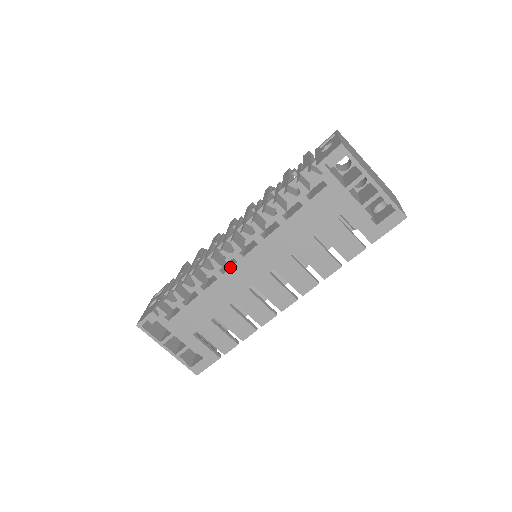
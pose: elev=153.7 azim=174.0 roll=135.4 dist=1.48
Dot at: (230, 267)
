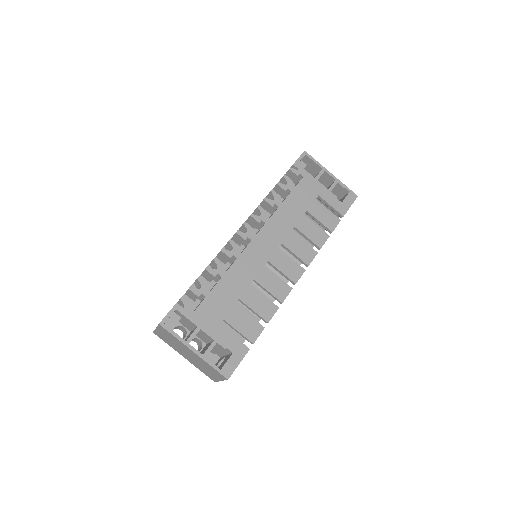
Dot at: (246, 246)
